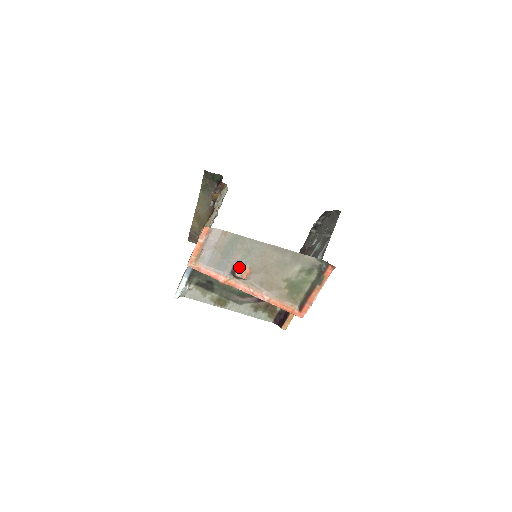
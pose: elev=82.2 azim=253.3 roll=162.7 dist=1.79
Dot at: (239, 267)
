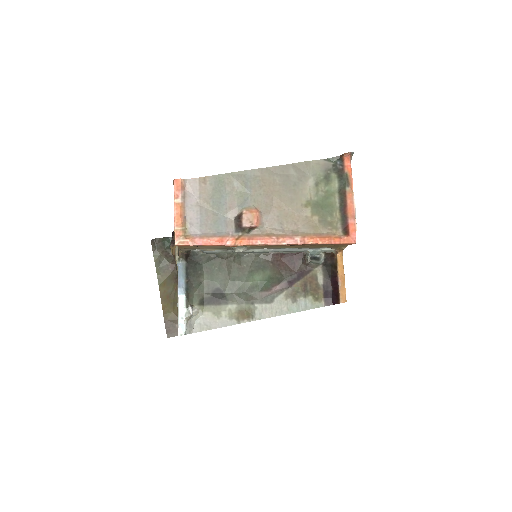
Dot at: (242, 213)
